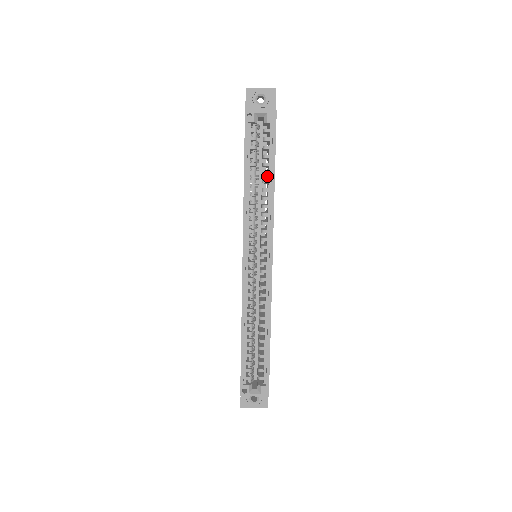
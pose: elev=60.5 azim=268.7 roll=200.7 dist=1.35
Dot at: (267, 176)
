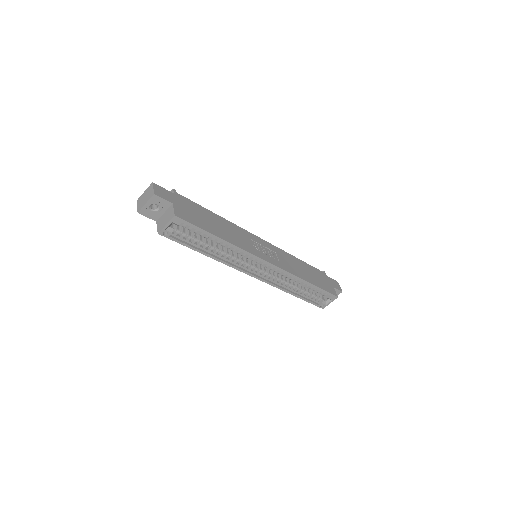
Dot at: occluded
